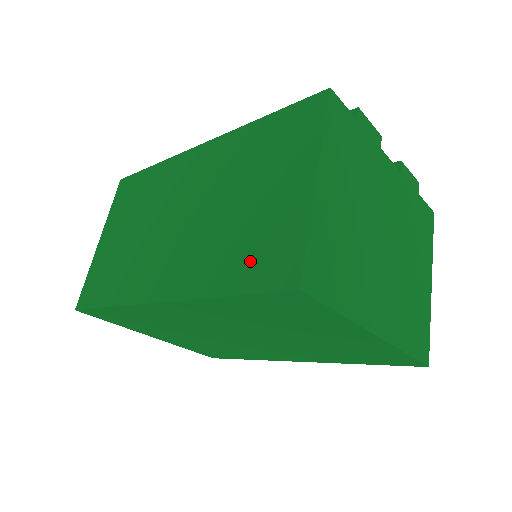
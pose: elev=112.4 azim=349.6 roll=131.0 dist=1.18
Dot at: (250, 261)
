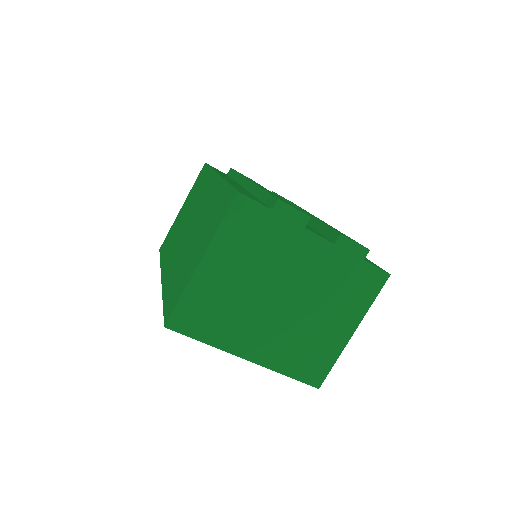
Dot at: (173, 290)
